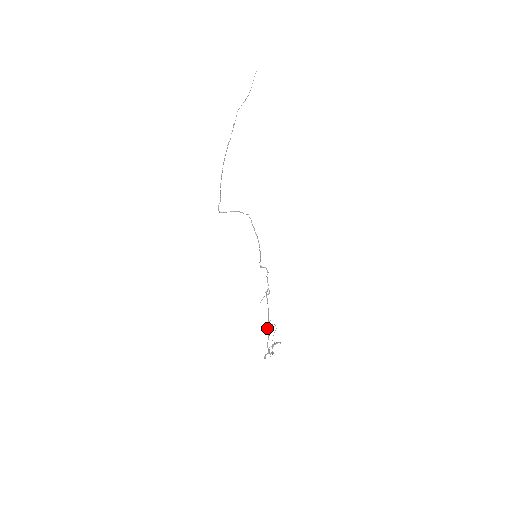
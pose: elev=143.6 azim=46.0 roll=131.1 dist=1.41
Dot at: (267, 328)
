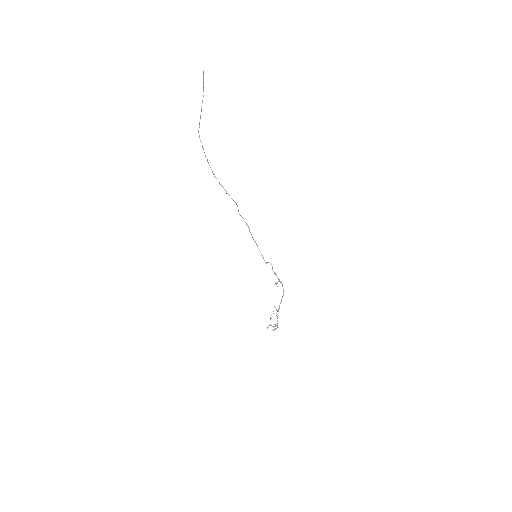
Dot at: occluded
